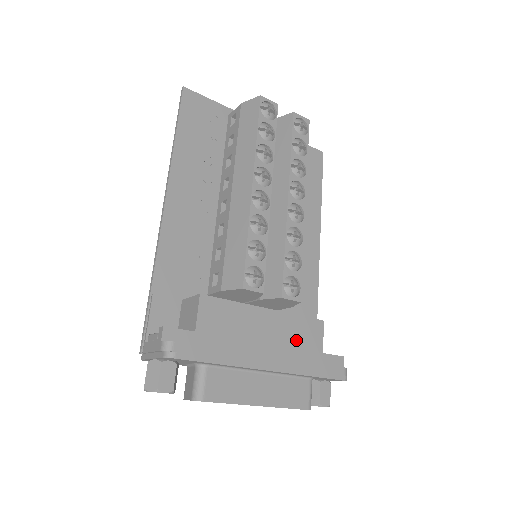
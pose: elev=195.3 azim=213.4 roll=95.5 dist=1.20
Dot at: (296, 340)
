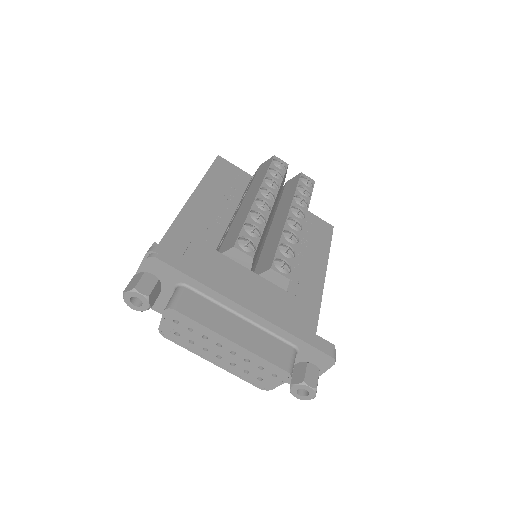
Dot at: (282, 308)
